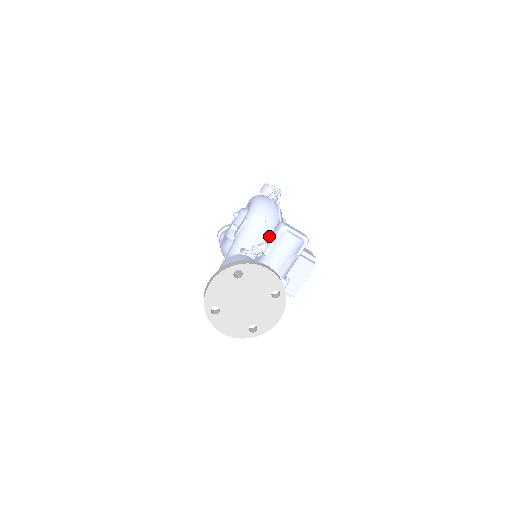
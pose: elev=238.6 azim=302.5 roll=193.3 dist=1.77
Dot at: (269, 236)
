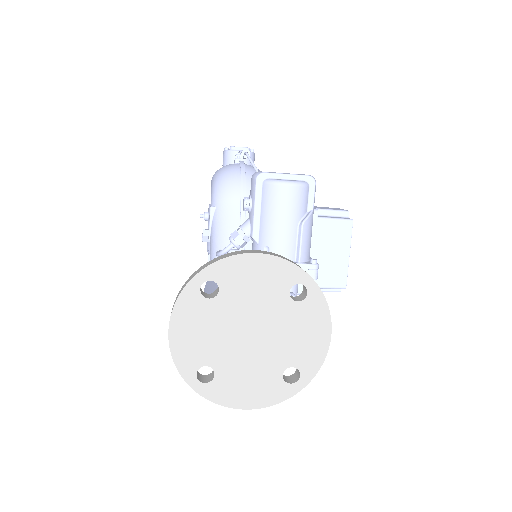
Dot at: (245, 205)
